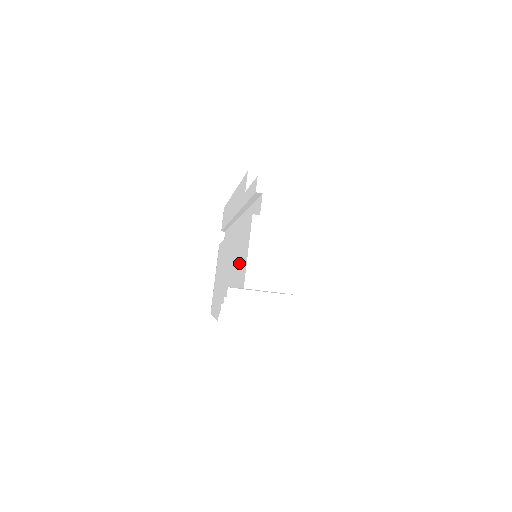
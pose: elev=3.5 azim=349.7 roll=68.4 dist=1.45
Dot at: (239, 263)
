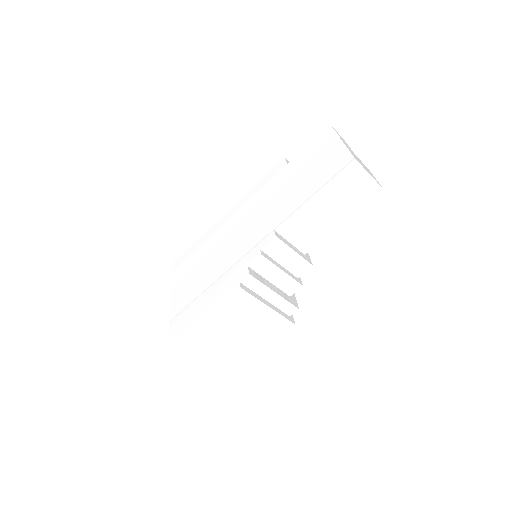
Dot at: (316, 178)
